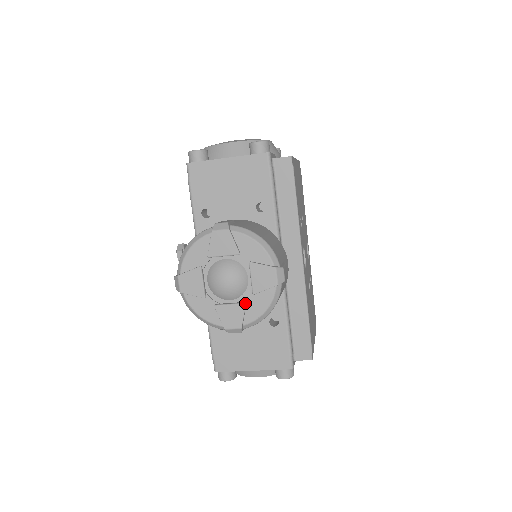
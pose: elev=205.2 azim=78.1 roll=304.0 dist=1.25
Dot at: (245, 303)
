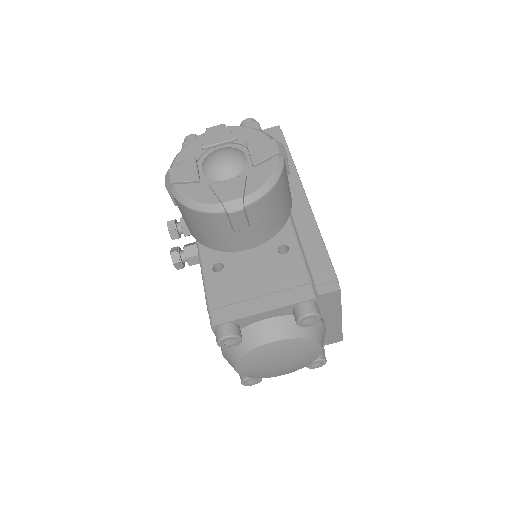
Dot at: (245, 174)
